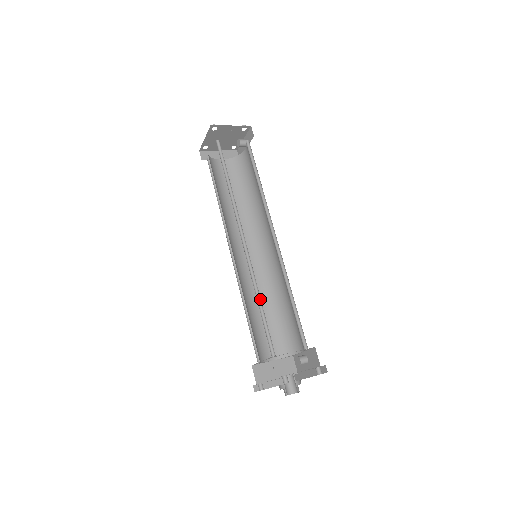
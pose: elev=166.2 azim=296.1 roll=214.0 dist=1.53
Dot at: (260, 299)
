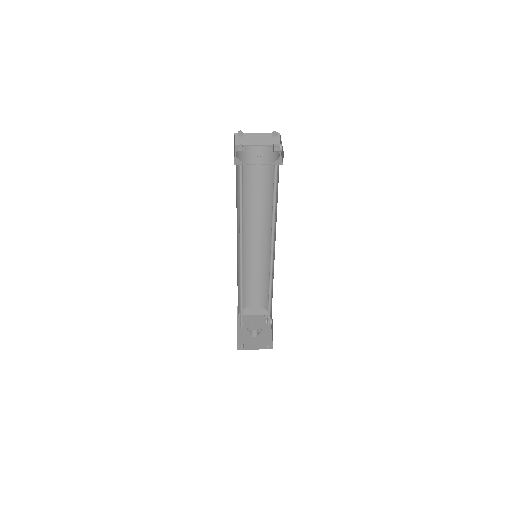
Dot at: occluded
